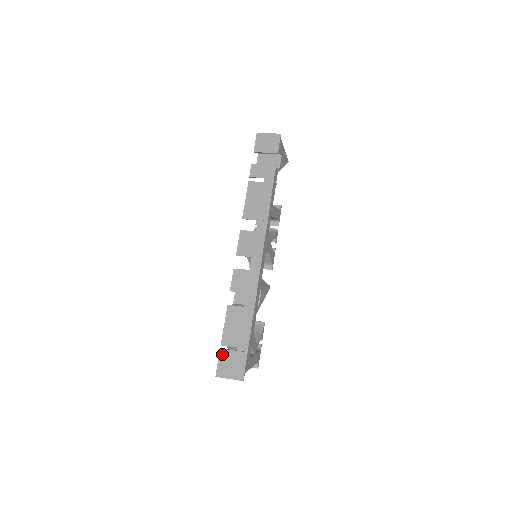
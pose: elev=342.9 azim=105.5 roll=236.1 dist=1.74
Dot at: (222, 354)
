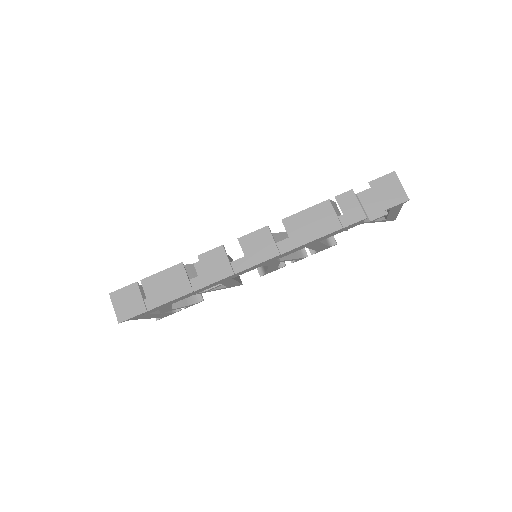
Dot at: (133, 287)
